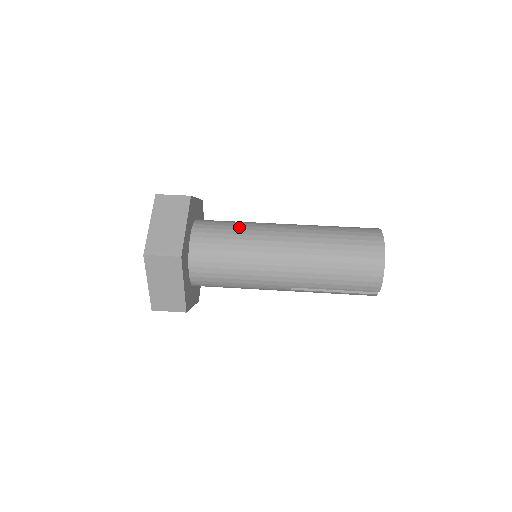
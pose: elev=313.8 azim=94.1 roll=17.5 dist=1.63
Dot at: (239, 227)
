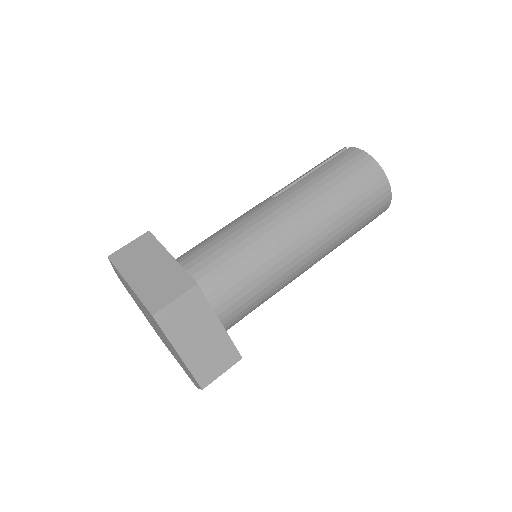
Dot at: (248, 259)
